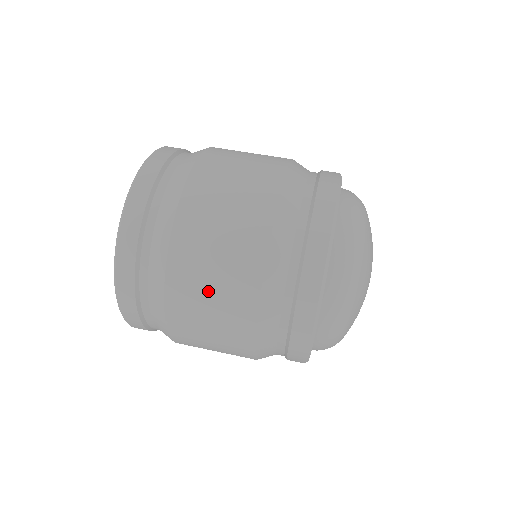
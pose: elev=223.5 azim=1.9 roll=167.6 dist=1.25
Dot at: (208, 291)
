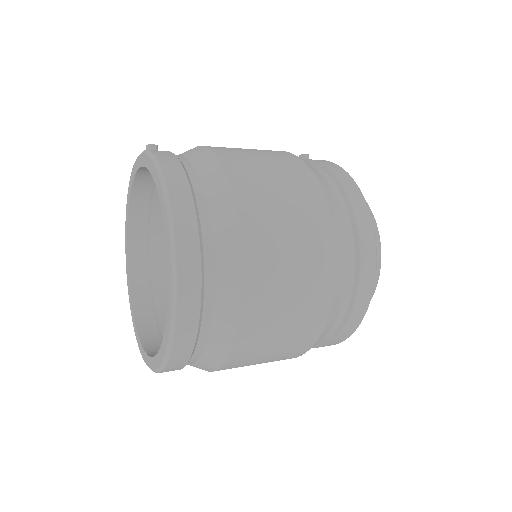
Dot at: (260, 362)
